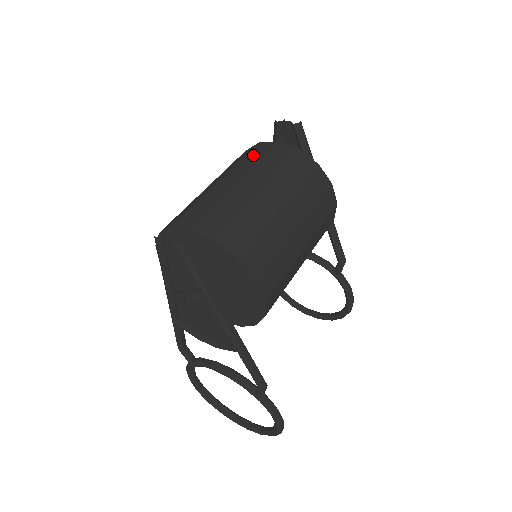
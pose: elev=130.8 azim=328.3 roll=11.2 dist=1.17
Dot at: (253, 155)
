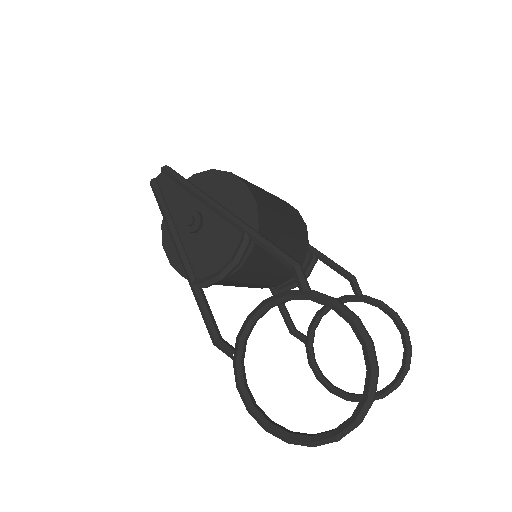
Dot at: occluded
